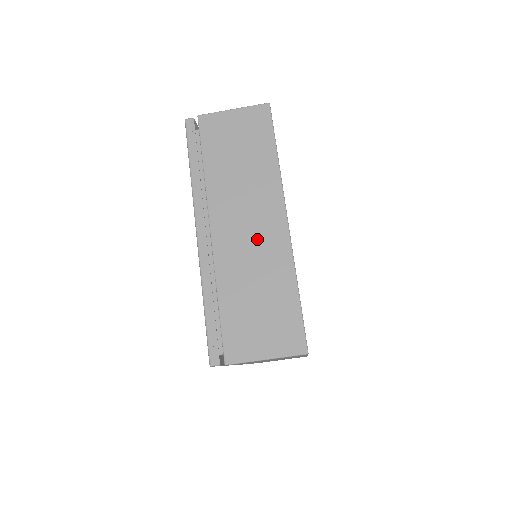
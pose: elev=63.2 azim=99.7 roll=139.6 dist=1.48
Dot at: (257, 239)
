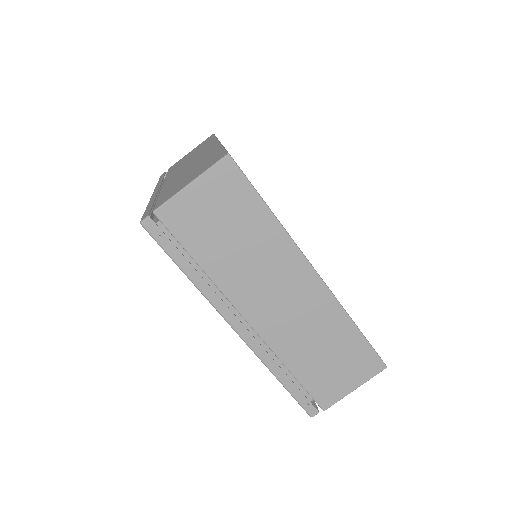
Dot at: (297, 306)
